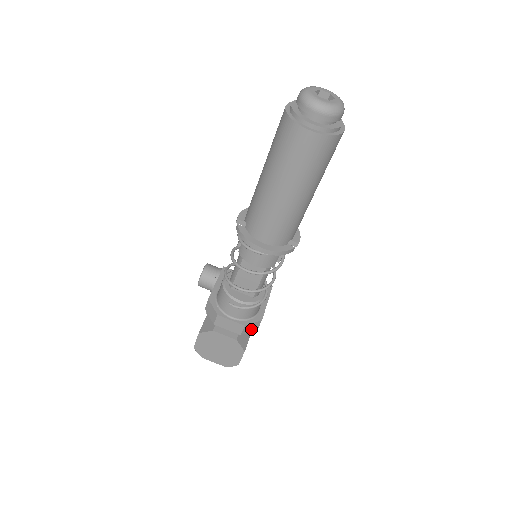
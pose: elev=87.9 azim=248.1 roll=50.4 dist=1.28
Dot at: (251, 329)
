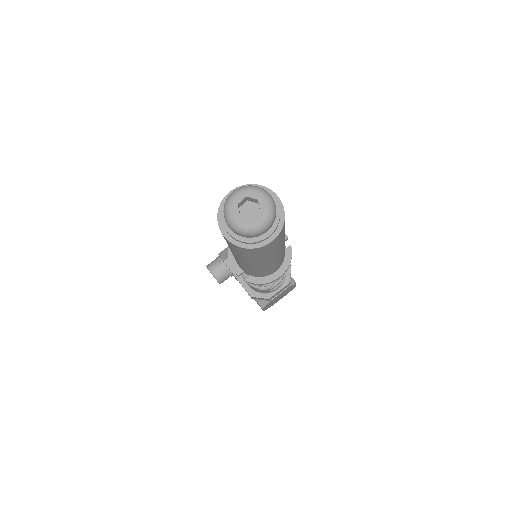
Dot at: occluded
